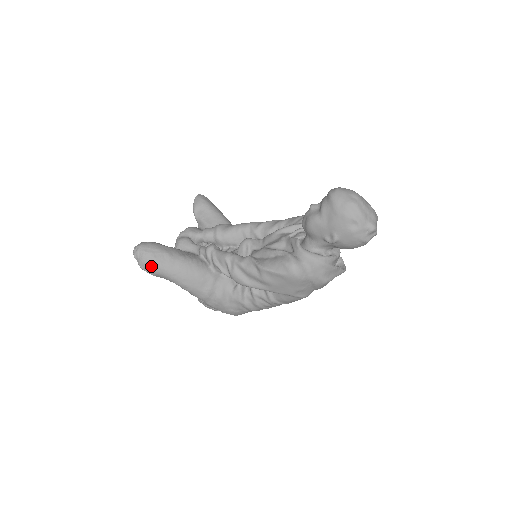
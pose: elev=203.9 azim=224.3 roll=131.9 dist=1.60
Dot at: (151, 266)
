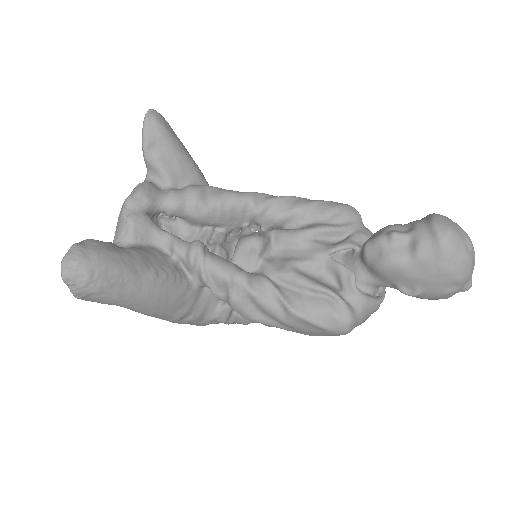
Dot at: (98, 297)
